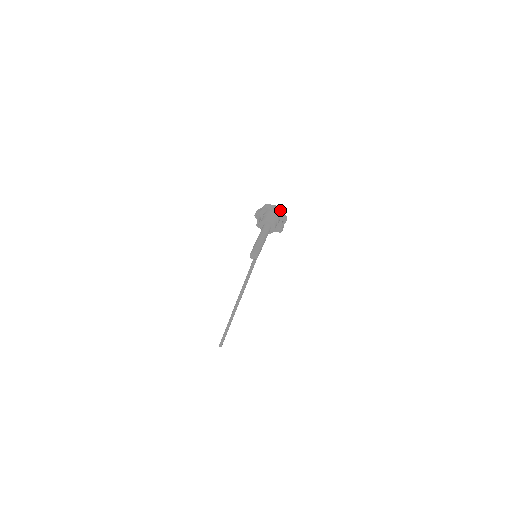
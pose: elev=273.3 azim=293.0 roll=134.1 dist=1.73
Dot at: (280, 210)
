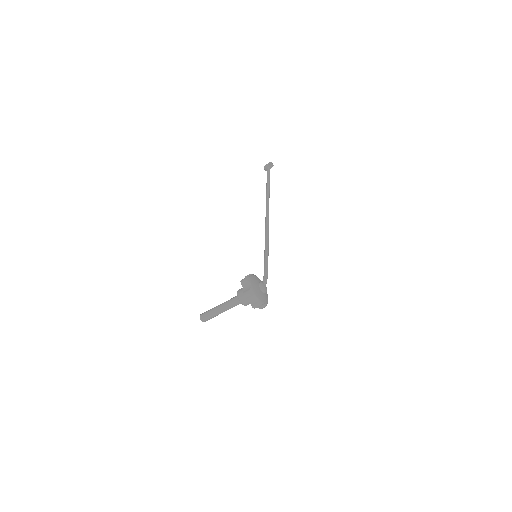
Dot at: occluded
